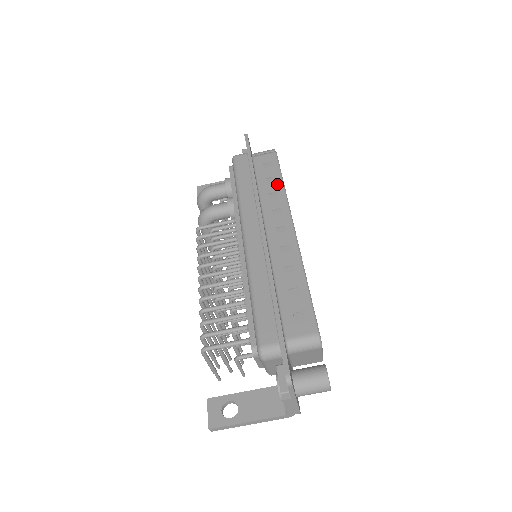
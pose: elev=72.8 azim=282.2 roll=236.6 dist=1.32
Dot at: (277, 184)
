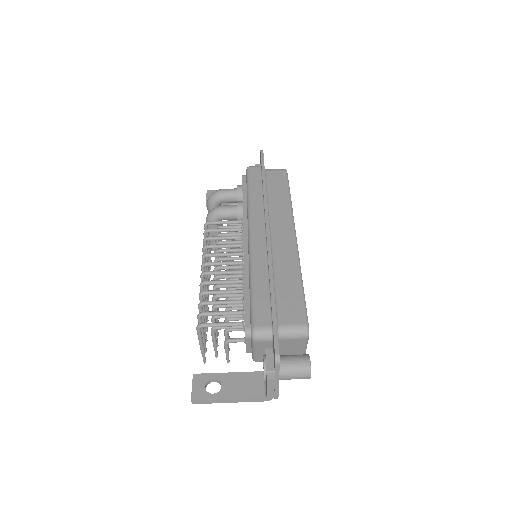
Dot at: (285, 196)
